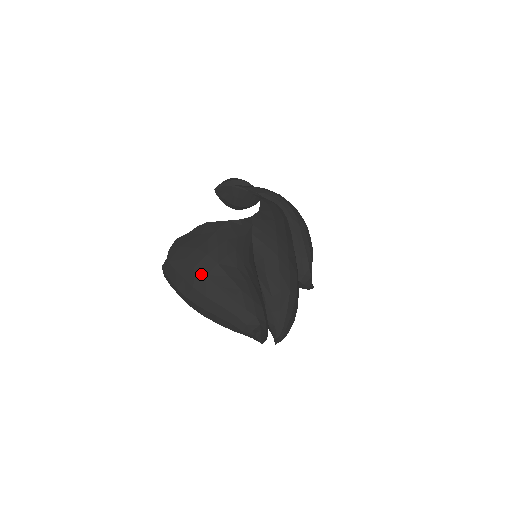
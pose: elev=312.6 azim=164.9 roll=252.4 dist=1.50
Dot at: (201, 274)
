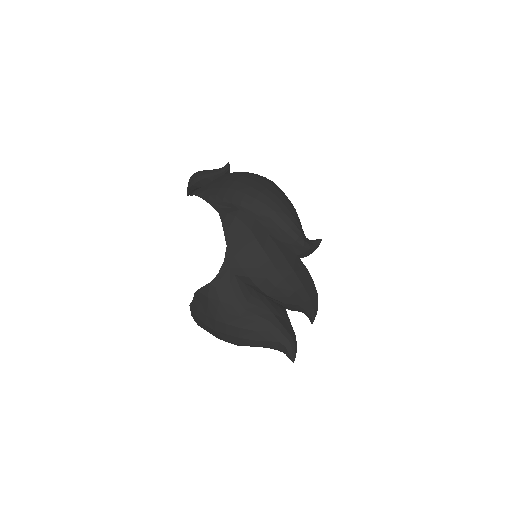
Dot at: (222, 334)
